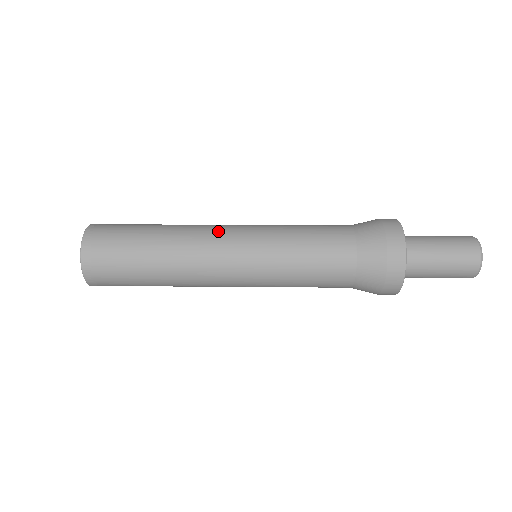
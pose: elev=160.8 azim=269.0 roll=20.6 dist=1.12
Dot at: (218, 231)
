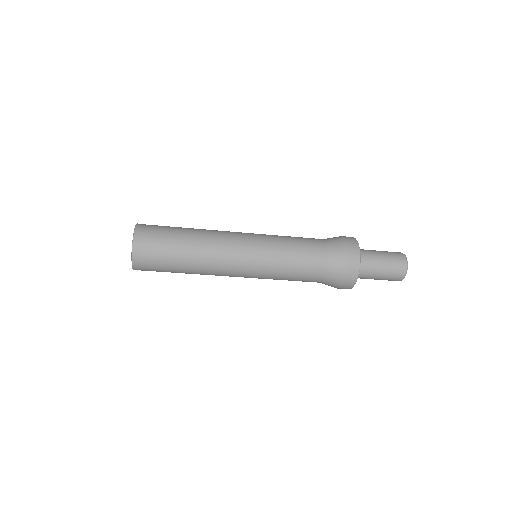
Dot at: (233, 237)
